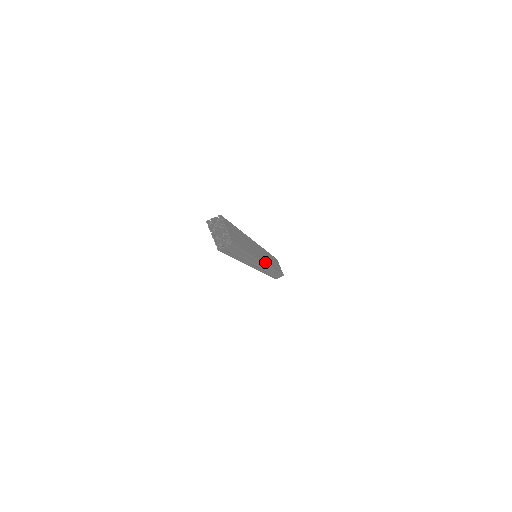
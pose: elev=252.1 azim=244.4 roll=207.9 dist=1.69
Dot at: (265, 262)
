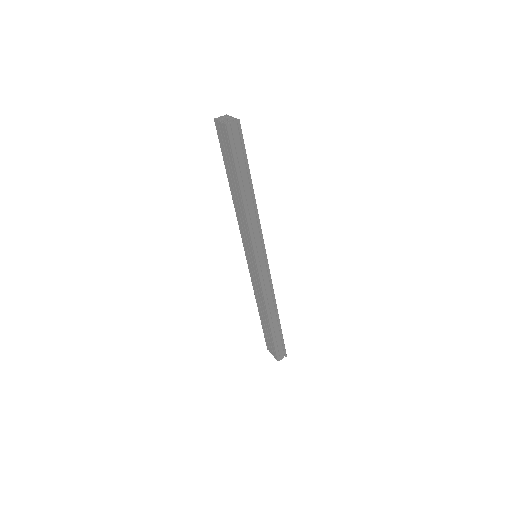
Dot at: (266, 260)
